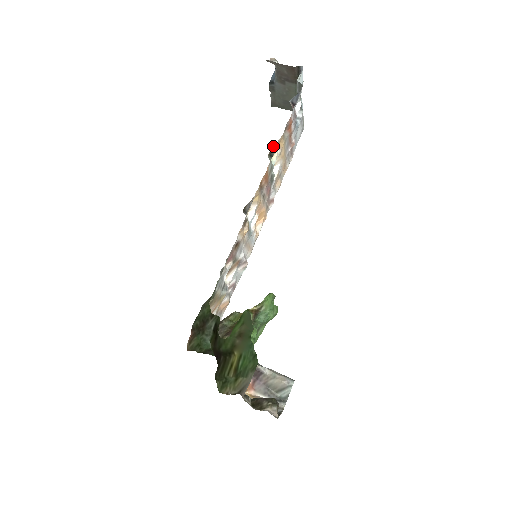
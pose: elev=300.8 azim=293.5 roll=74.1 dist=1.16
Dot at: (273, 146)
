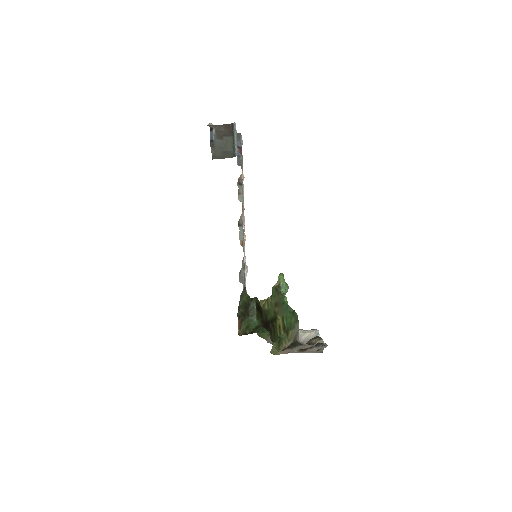
Dot at: (238, 178)
